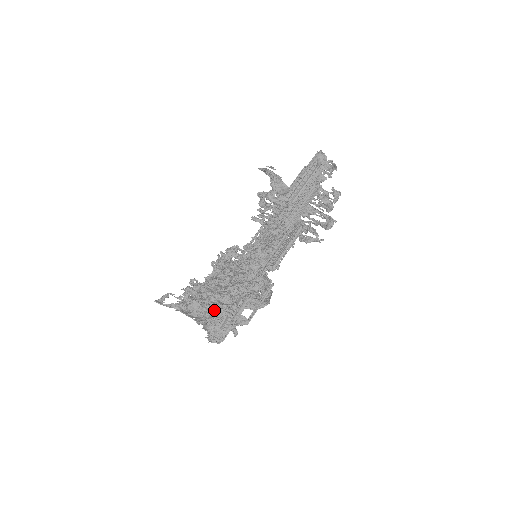
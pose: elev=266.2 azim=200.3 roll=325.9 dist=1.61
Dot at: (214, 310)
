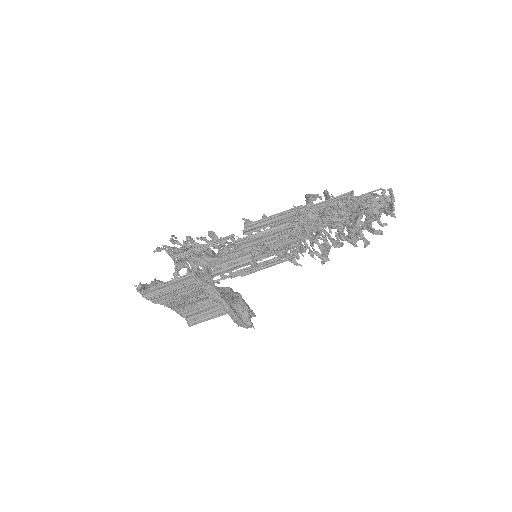
Dot at: occluded
